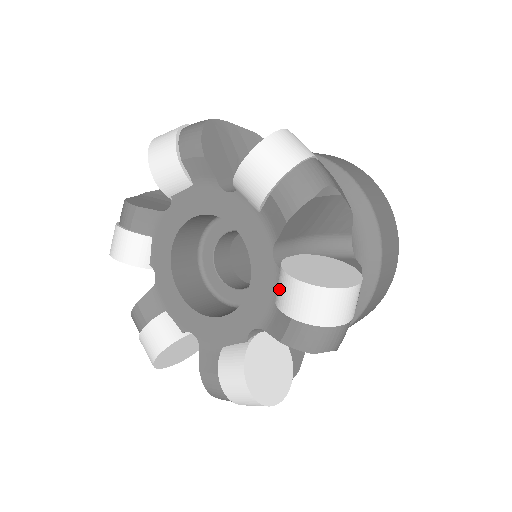
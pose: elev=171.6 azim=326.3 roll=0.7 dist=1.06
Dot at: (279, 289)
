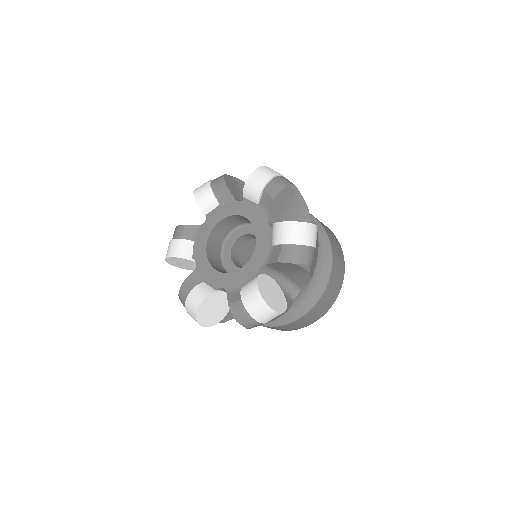
Dot at: (273, 235)
